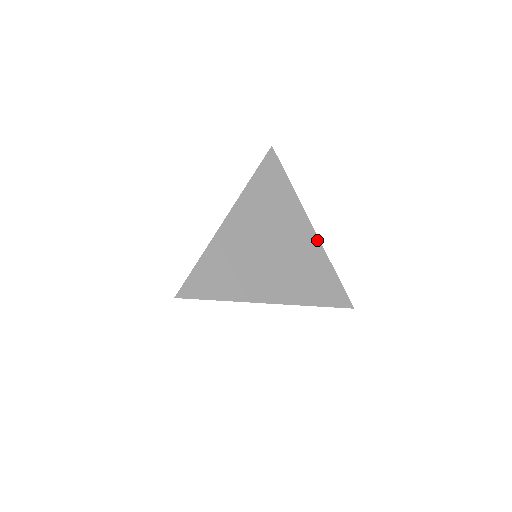
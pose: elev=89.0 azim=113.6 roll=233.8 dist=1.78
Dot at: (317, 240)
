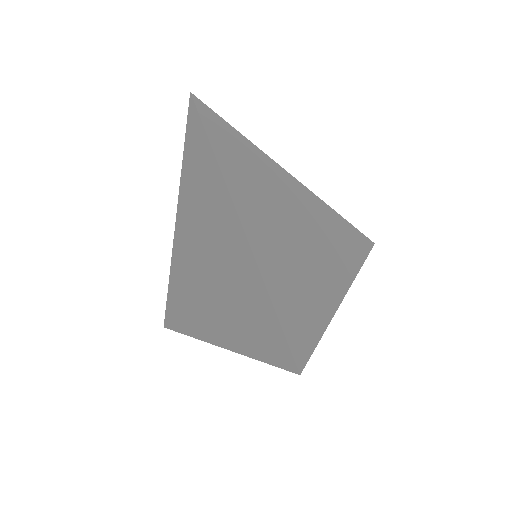
Dot at: (340, 297)
